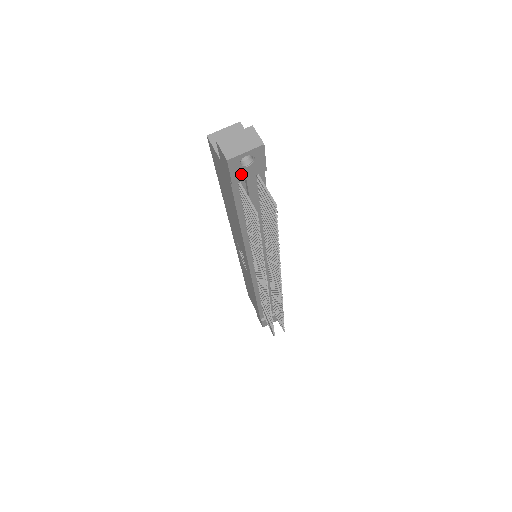
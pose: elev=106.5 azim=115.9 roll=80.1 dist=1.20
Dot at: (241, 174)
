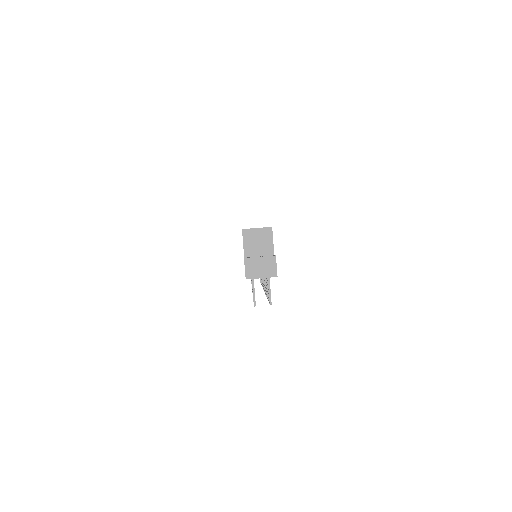
Dot at: occluded
